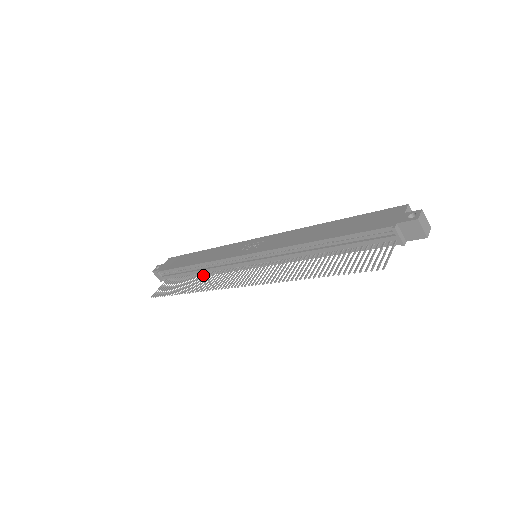
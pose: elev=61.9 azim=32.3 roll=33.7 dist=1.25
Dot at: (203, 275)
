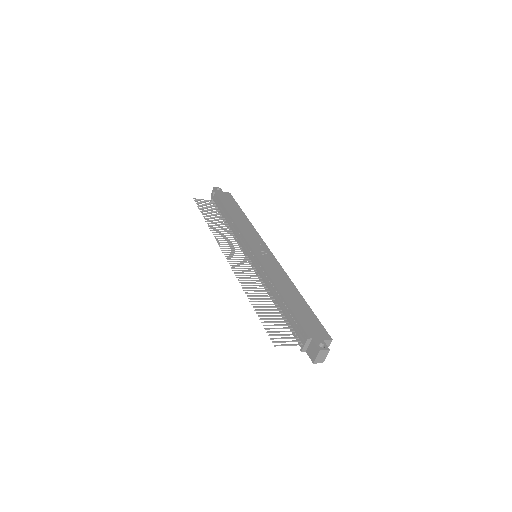
Dot at: (227, 226)
